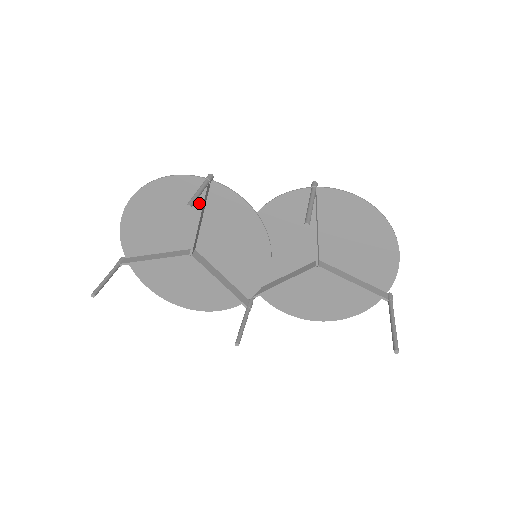
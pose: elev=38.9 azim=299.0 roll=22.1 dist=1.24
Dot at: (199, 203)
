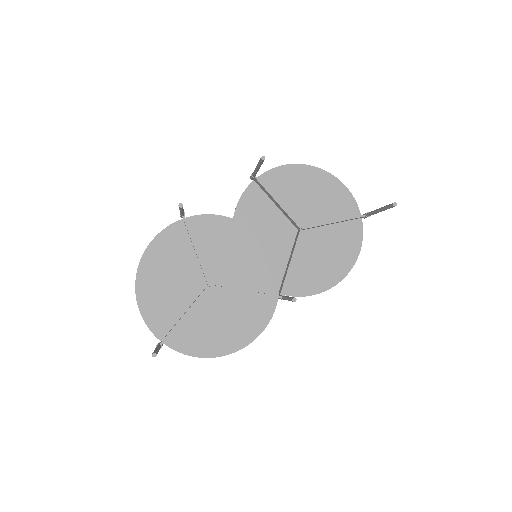
Dot at: (188, 243)
